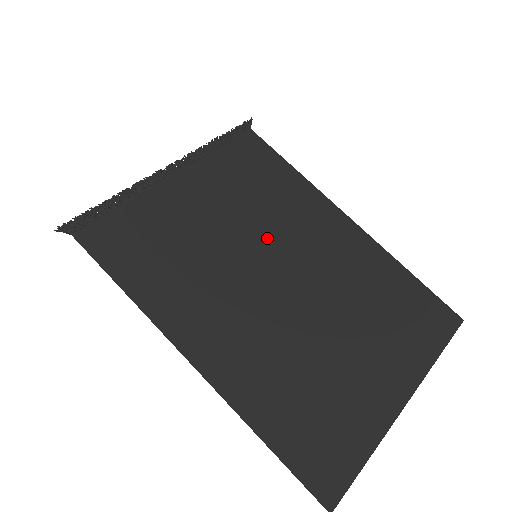
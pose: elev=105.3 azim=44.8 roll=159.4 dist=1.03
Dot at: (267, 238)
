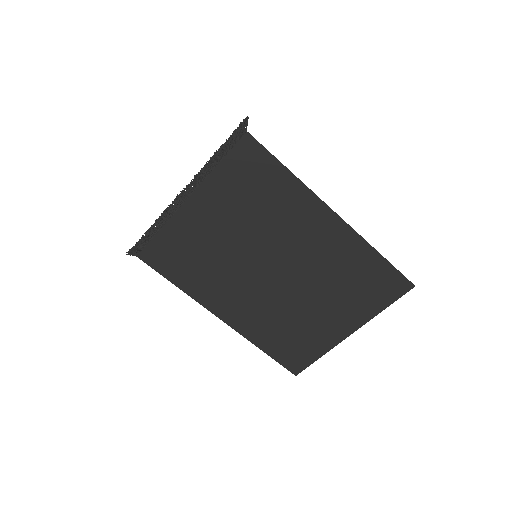
Dot at: (264, 242)
